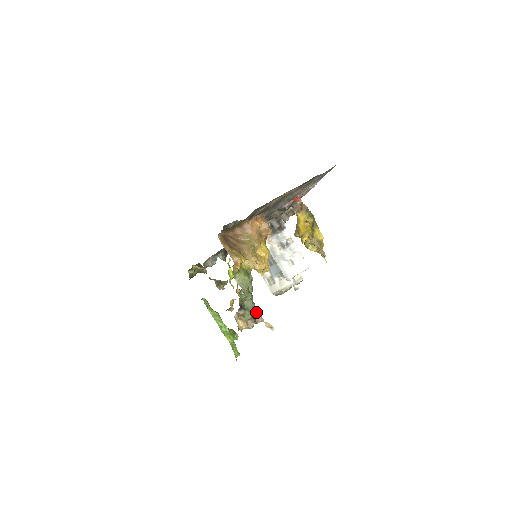
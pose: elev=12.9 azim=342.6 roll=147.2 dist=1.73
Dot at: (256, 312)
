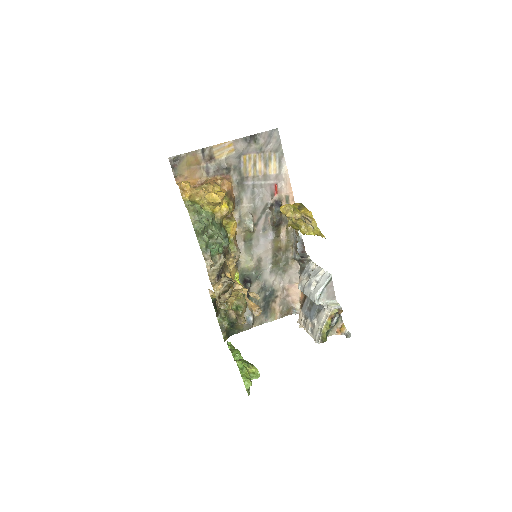
Dot at: (254, 304)
